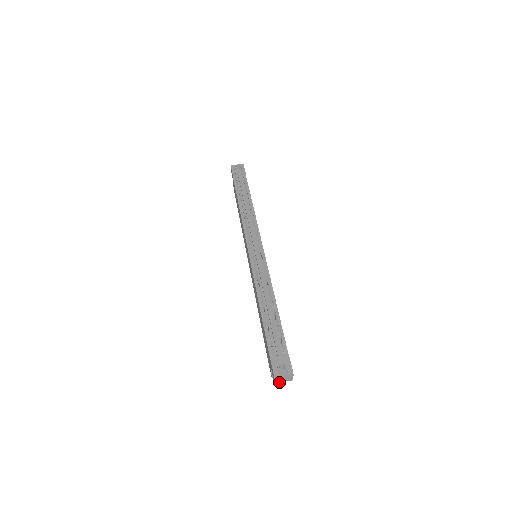
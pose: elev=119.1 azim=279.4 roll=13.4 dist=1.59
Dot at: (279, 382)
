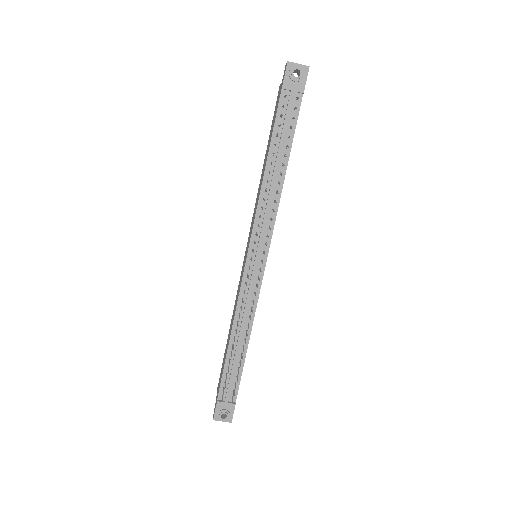
Dot at: occluded
